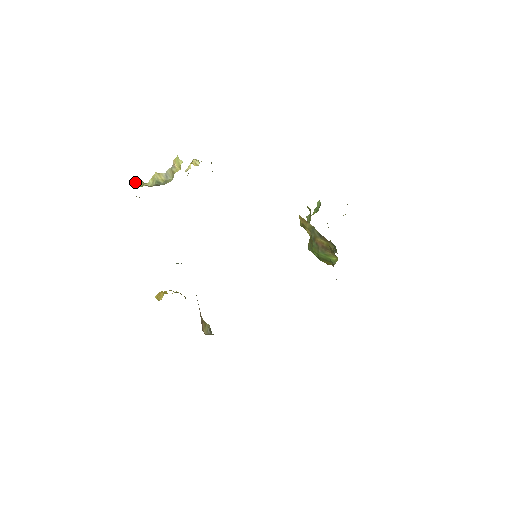
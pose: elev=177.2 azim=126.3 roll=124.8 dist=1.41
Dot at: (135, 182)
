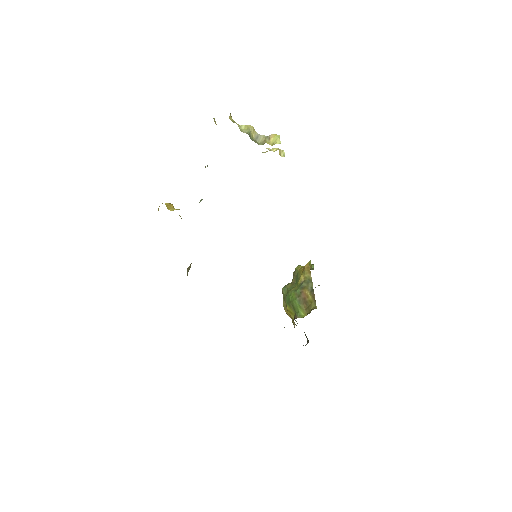
Dot at: (230, 113)
